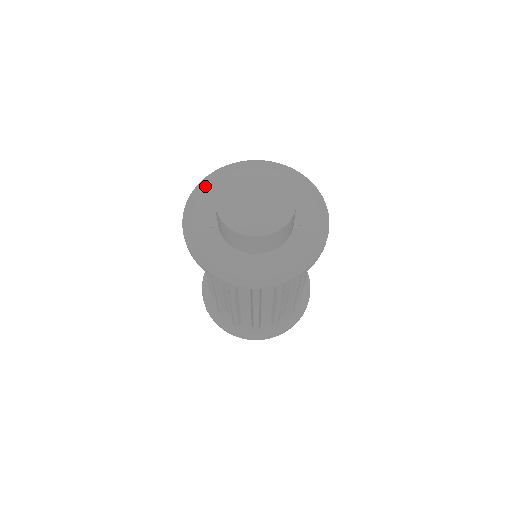
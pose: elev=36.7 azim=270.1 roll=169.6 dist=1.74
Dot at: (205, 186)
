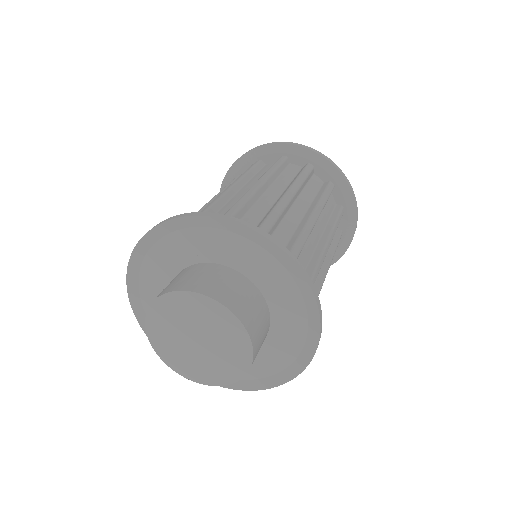
Dot at: (142, 313)
